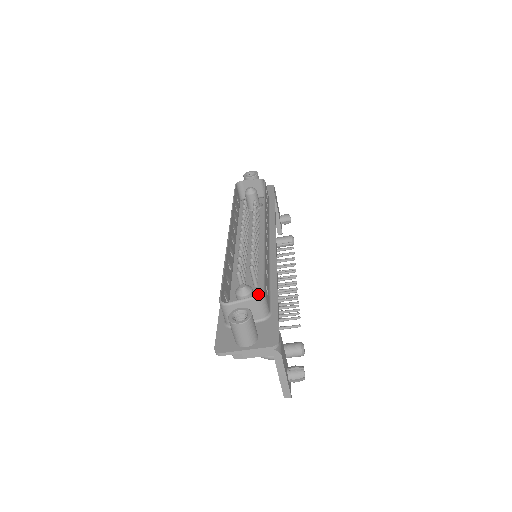
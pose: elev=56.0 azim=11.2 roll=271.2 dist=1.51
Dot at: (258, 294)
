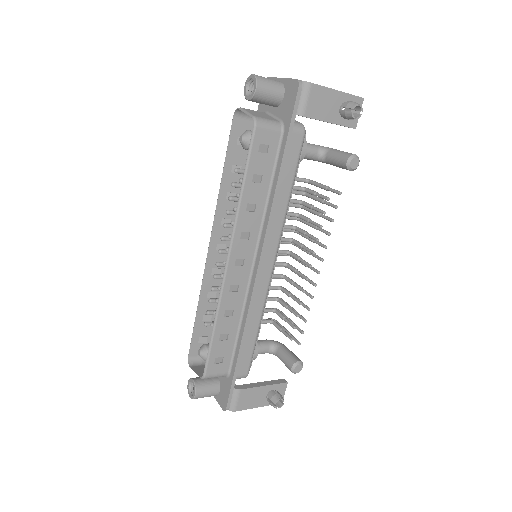
Dot at: (200, 377)
